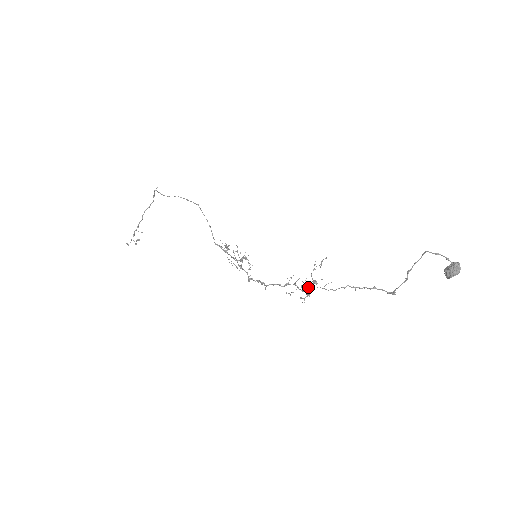
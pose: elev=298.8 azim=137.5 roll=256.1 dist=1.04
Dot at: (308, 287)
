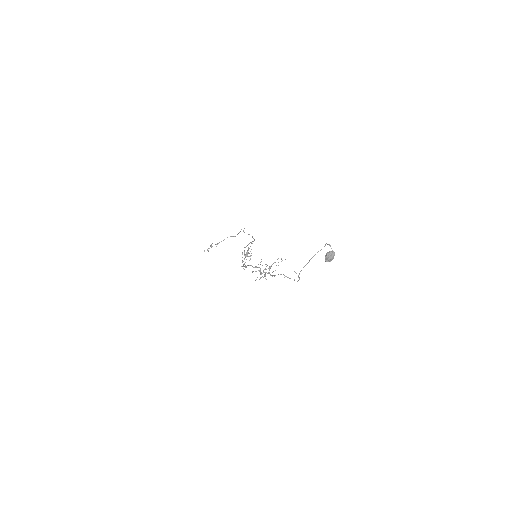
Dot at: (265, 273)
